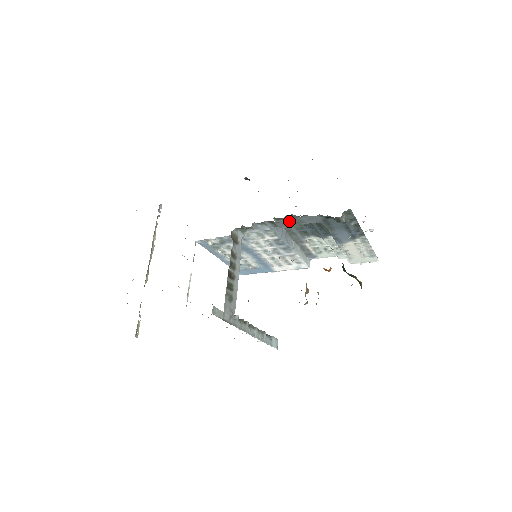
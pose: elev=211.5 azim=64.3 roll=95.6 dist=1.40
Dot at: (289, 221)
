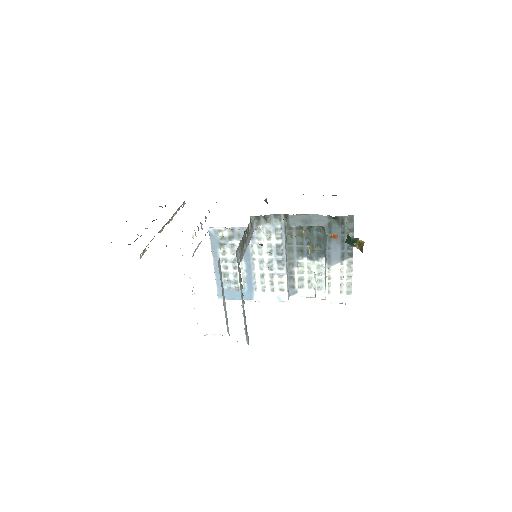
Dot at: (301, 218)
